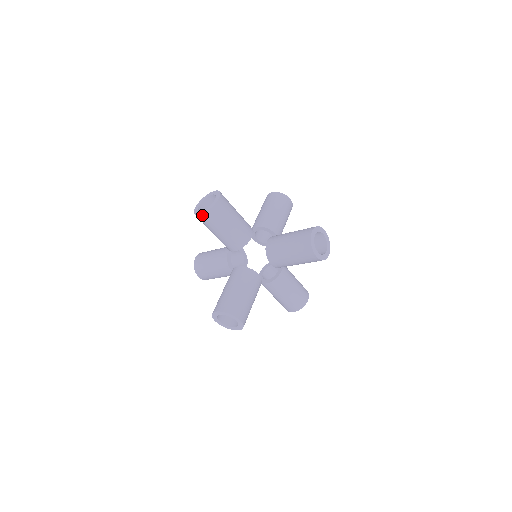
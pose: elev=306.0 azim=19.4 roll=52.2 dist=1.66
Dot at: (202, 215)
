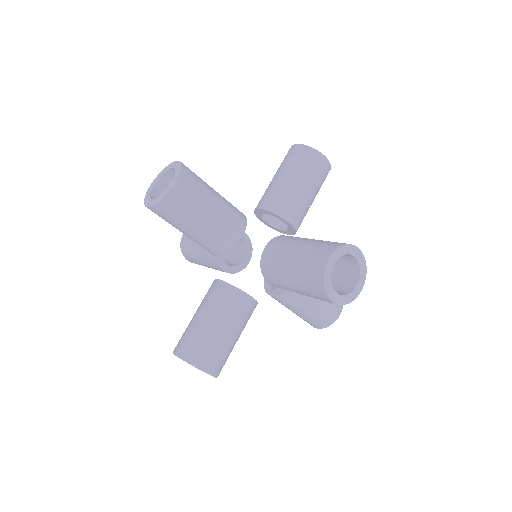
Dot at: (177, 182)
